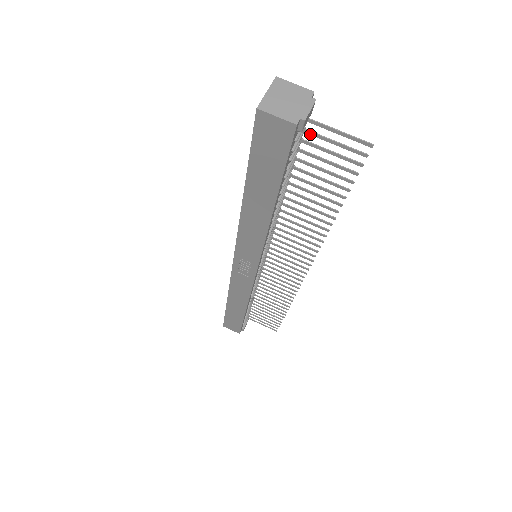
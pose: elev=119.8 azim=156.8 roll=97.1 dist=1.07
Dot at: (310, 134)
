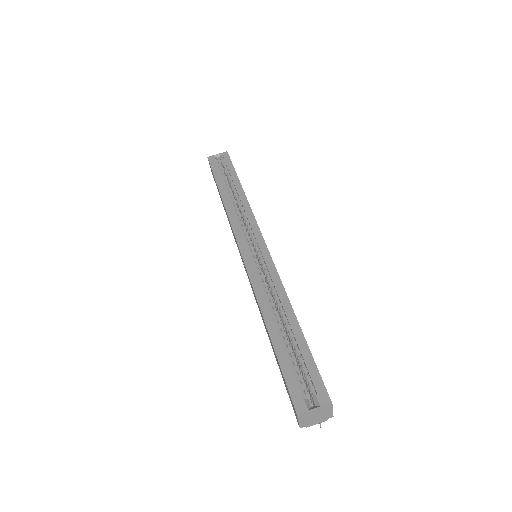
Dot at: occluded
